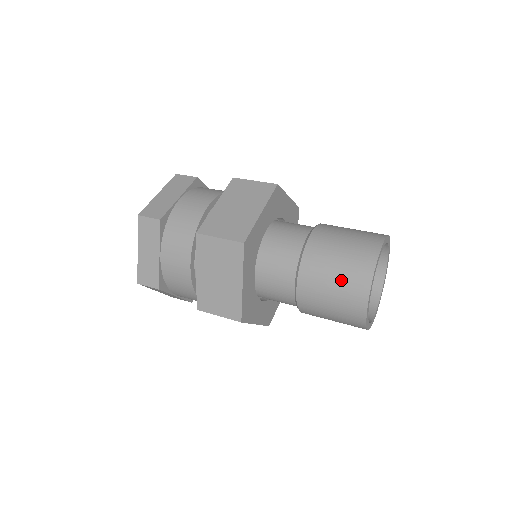
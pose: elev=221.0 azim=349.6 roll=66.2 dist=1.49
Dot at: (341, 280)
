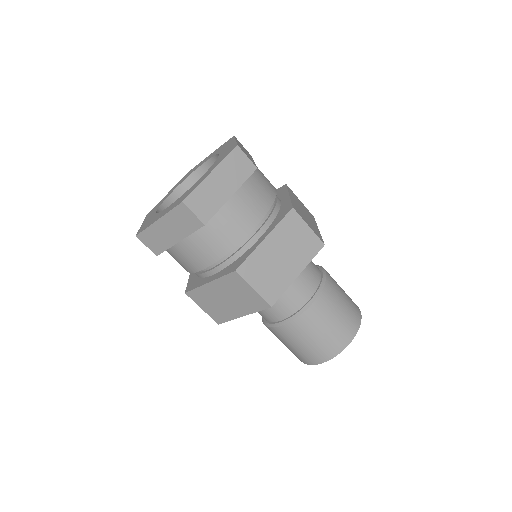
Dot at: (313, 346)
